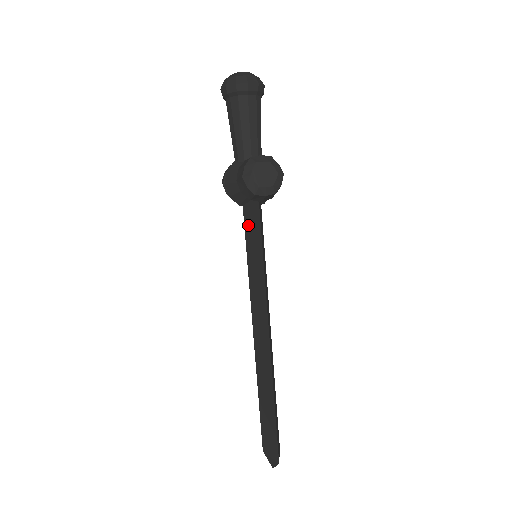
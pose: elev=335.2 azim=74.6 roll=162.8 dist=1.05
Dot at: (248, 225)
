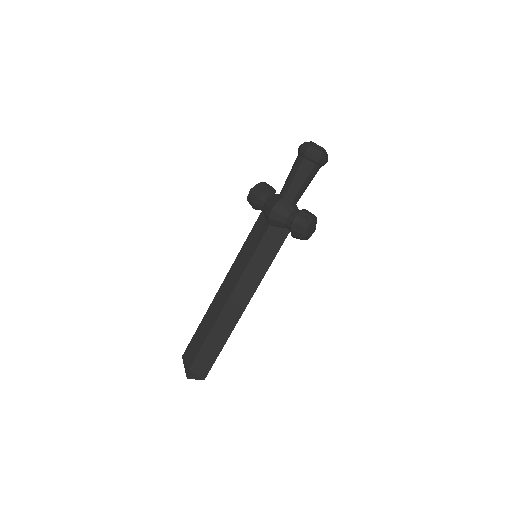
Dot at: (268, 239)
